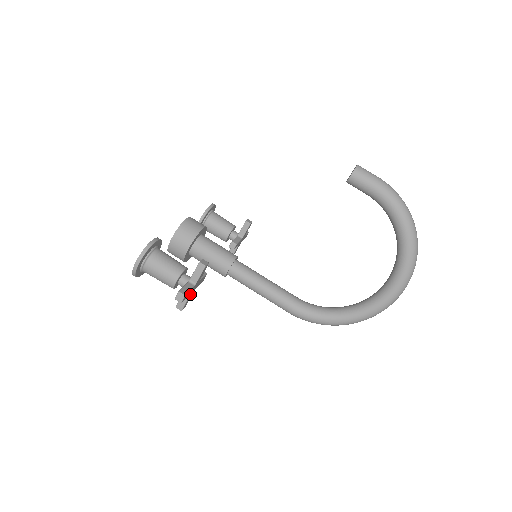
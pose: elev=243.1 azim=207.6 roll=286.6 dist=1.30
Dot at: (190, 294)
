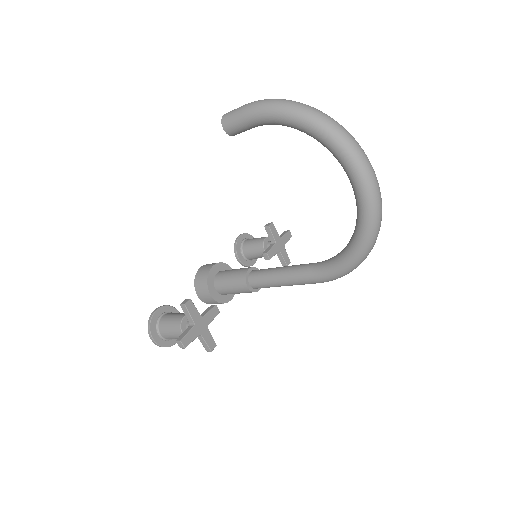
Dot at: (201, 334)
